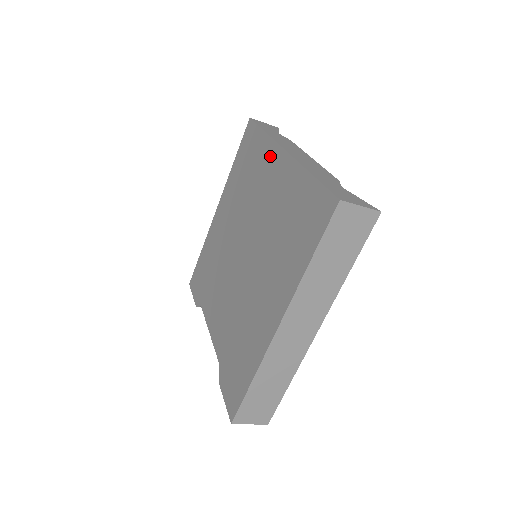
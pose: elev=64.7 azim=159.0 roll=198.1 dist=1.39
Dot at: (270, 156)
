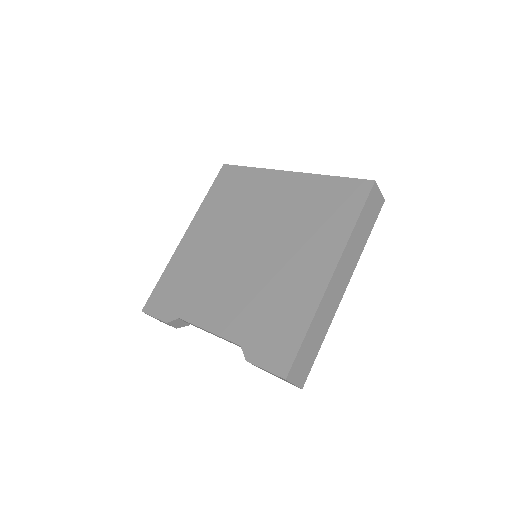
Dot at: (269, 179)
